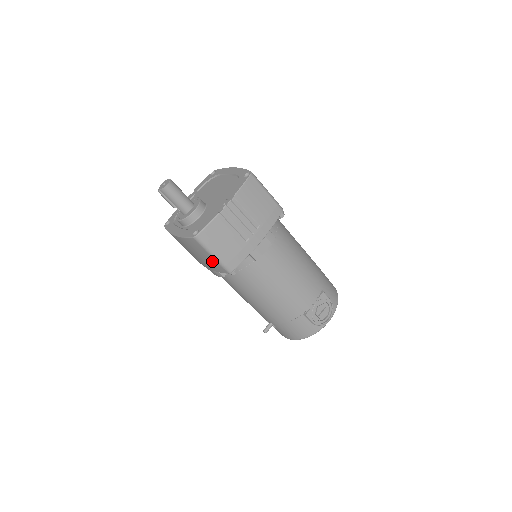
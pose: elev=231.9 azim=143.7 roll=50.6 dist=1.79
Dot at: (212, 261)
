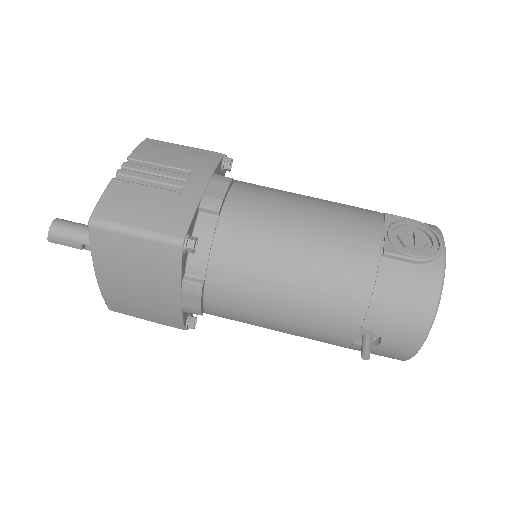
Dot at: (148, 251)
